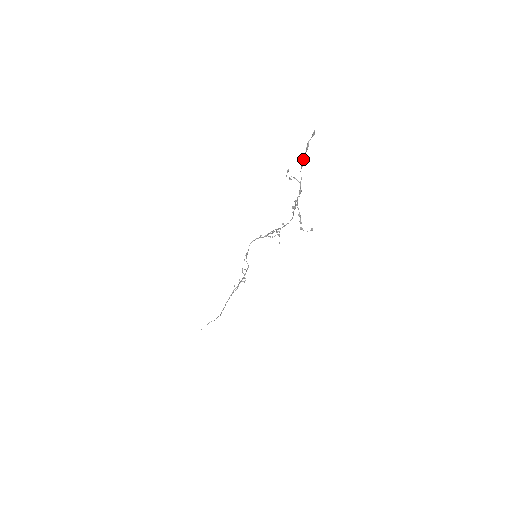
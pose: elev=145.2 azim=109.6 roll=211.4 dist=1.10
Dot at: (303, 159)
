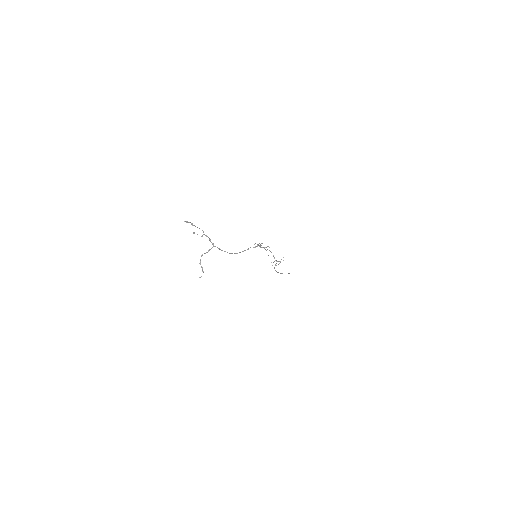
Dot at: occluded
